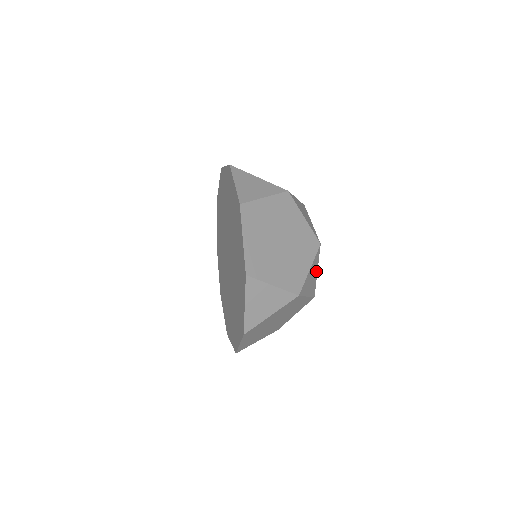
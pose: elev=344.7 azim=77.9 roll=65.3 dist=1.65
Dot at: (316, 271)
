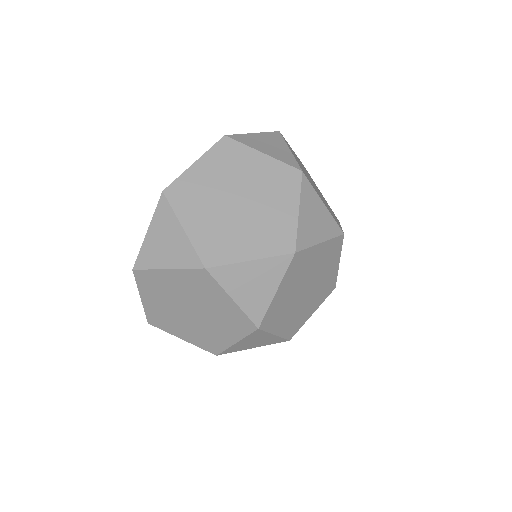
Dot at: (273, 287)
